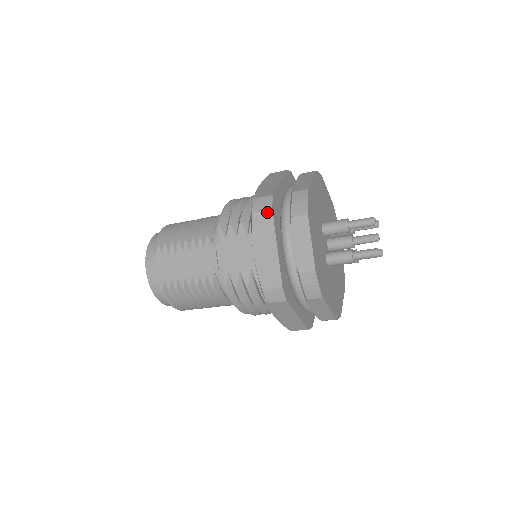
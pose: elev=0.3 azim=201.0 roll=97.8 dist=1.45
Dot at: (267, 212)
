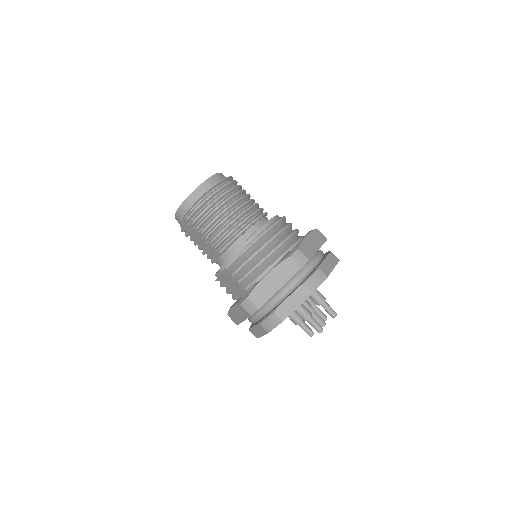
Dot at: (248, 313)
